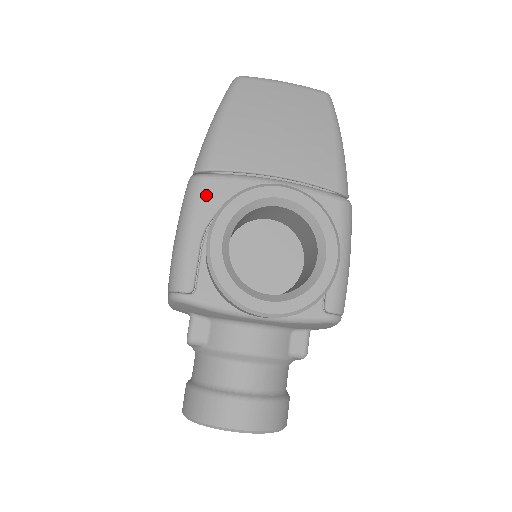
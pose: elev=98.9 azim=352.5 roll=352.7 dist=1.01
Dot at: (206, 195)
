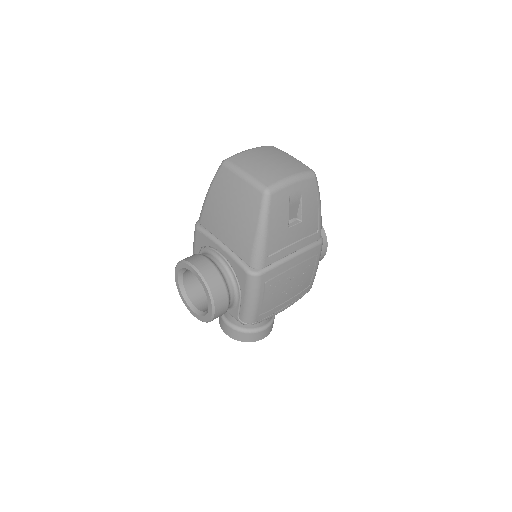
Dot at: (197, 238)
